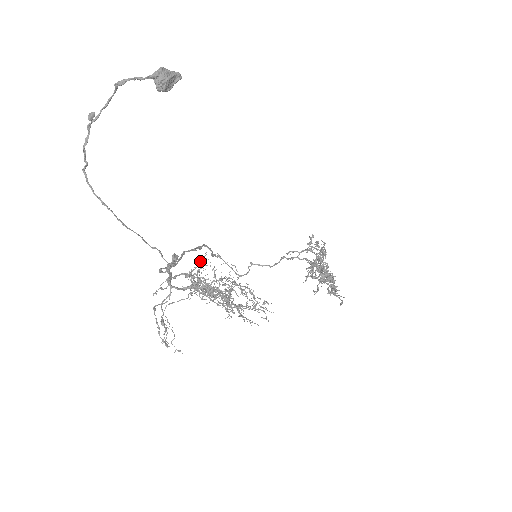
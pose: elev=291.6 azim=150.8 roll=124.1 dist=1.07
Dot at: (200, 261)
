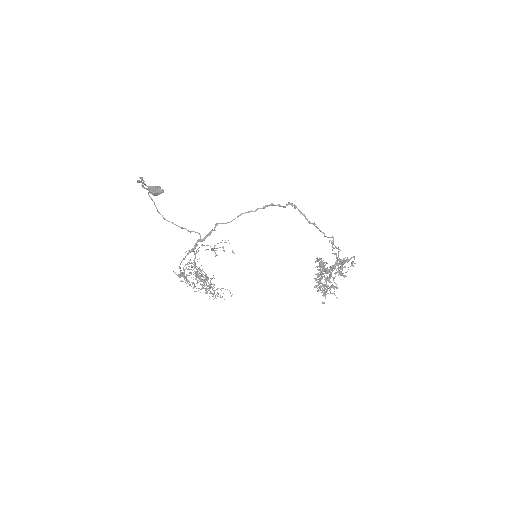
Dot at: (191, 262)
